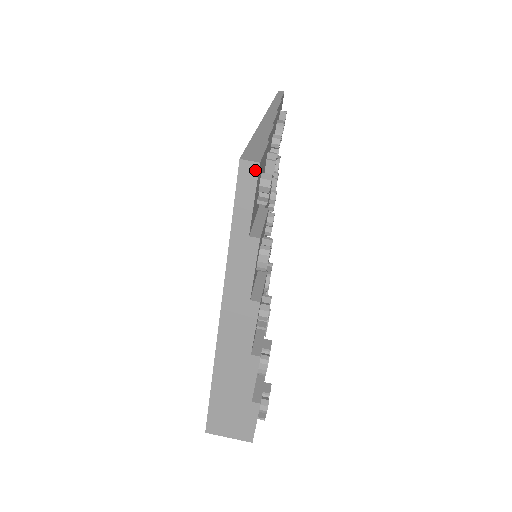
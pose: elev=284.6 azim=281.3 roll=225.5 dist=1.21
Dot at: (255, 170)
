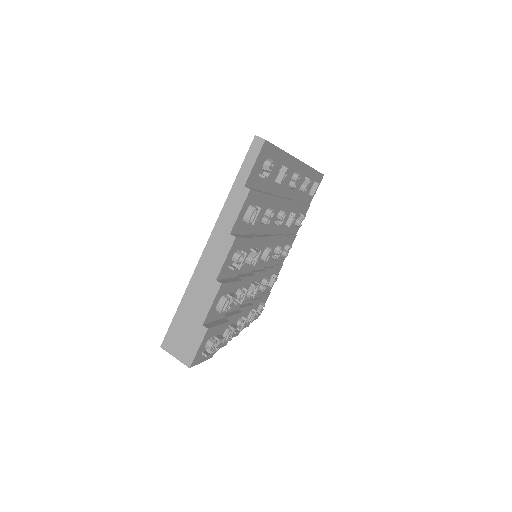
Dot at: (261, 144)
